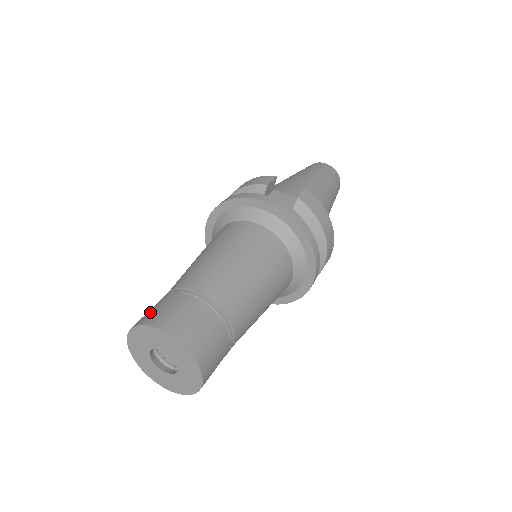
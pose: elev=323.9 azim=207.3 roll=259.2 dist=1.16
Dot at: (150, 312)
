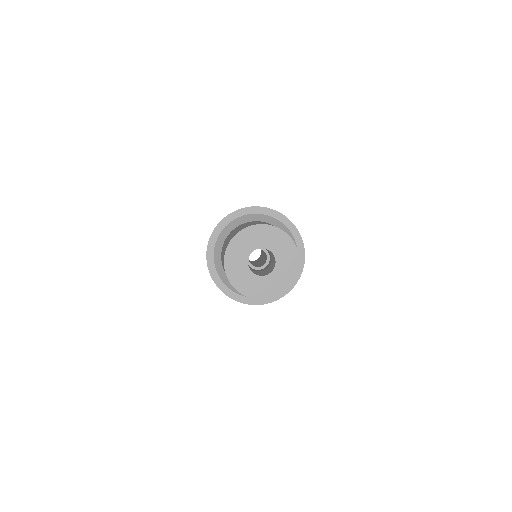
Dot at: occluded
